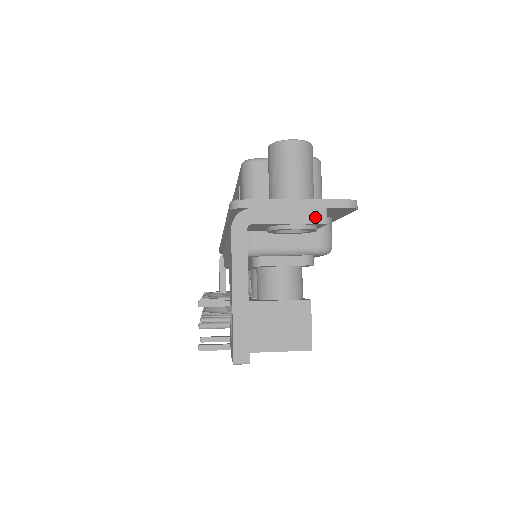
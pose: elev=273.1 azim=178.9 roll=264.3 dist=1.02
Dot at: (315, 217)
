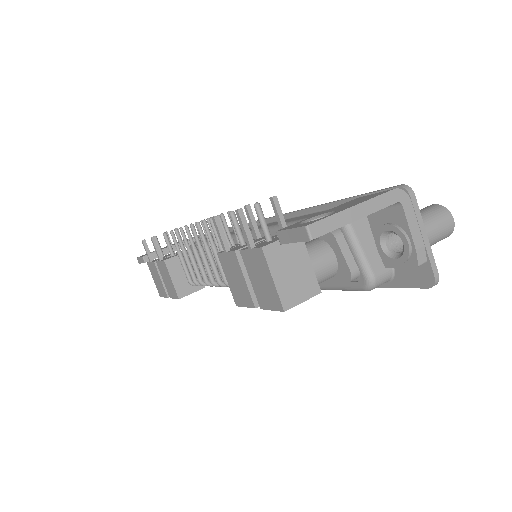
Dot at: (421, 254)
